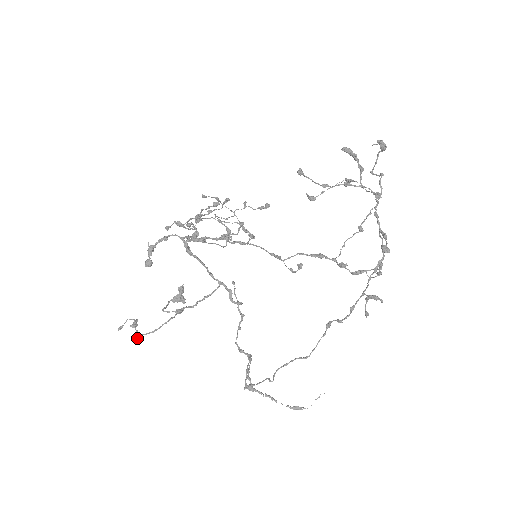
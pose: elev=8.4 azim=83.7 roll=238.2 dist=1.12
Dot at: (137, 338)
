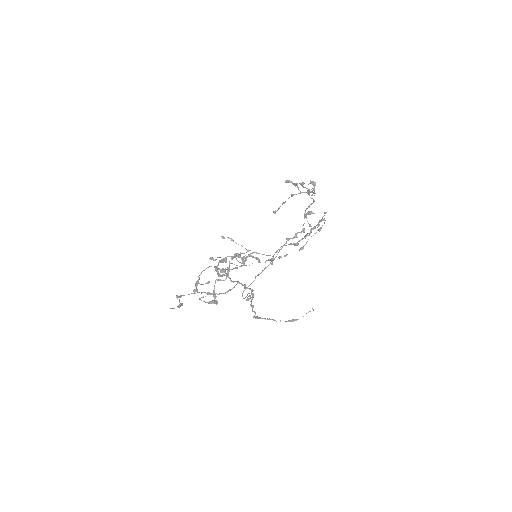
Dot at: (177, 295)
